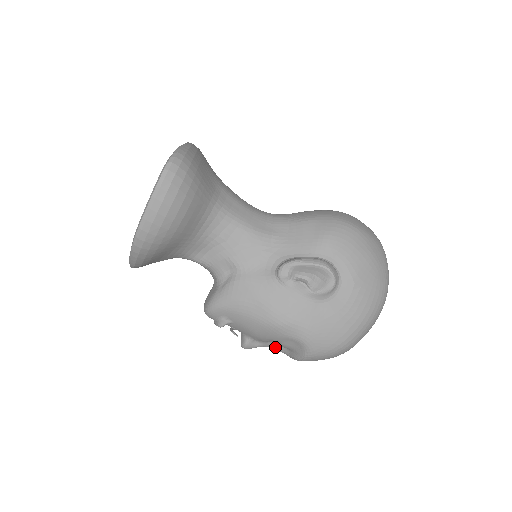
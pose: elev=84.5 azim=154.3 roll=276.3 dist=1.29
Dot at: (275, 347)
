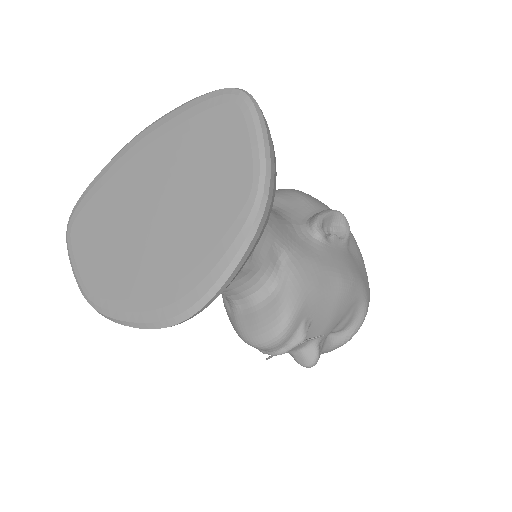
Dot at: (325, 346)
